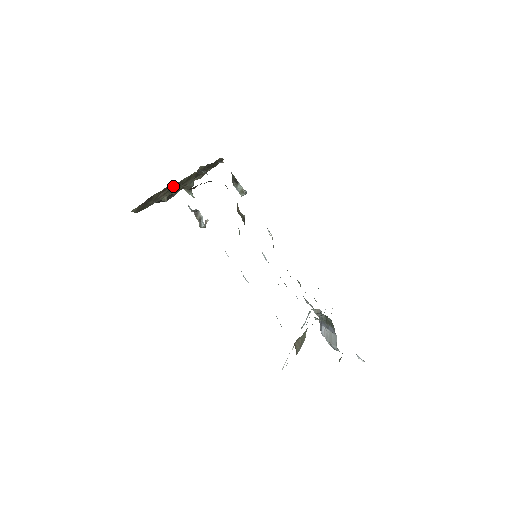
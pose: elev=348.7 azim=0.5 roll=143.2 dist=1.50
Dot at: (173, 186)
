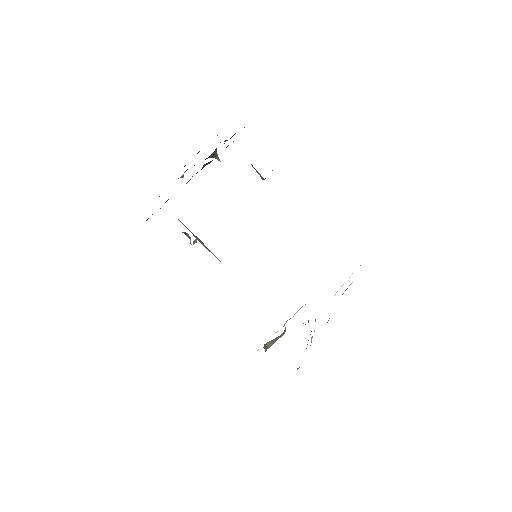
Dot at: occluded
